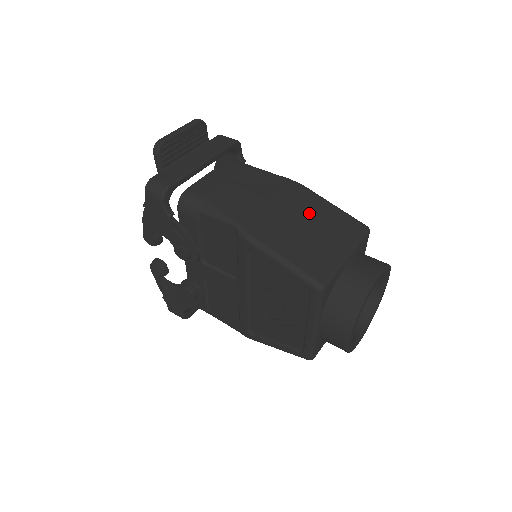
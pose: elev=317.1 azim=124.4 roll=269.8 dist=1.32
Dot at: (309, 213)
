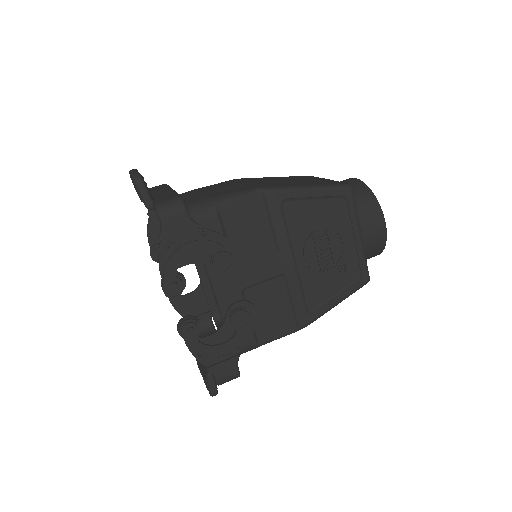
Dot at: (277, 179)
